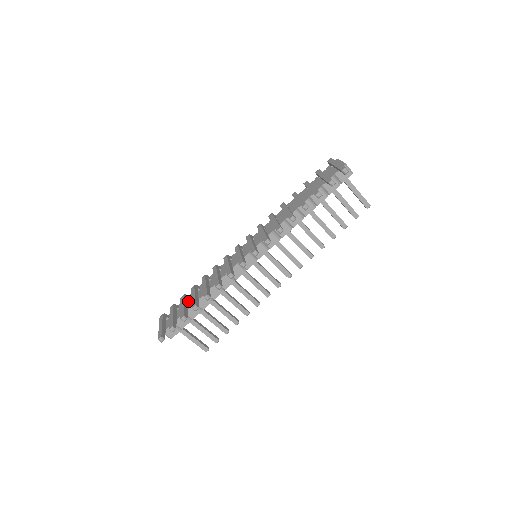
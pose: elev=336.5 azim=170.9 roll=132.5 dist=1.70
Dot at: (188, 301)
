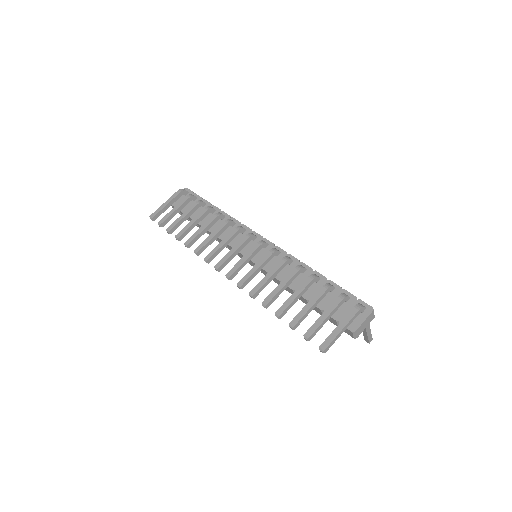
Dot at: (200, 208)
